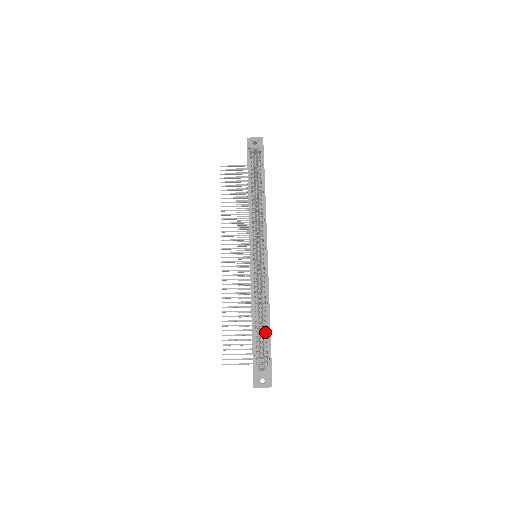
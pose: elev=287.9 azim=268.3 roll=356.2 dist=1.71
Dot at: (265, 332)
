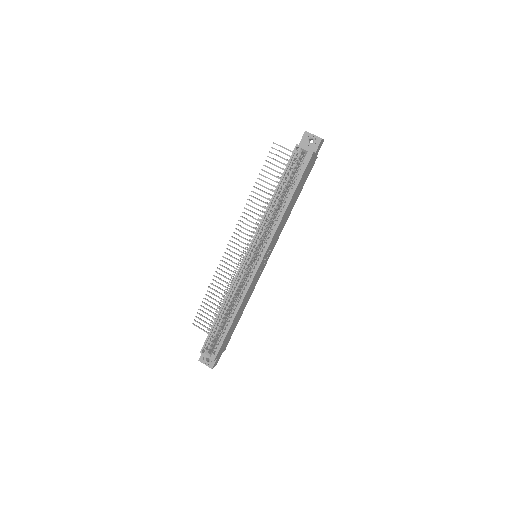
Dot at: (225, 328)
